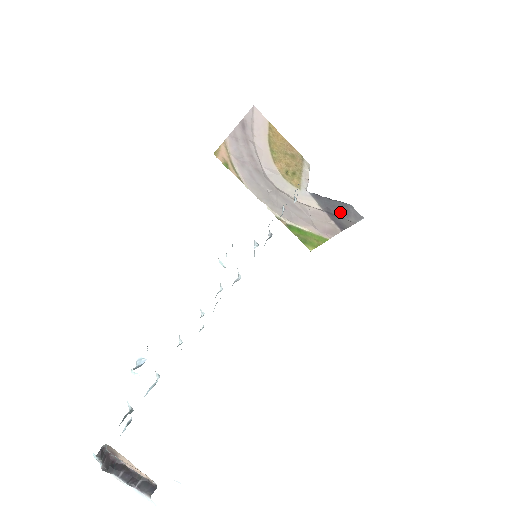
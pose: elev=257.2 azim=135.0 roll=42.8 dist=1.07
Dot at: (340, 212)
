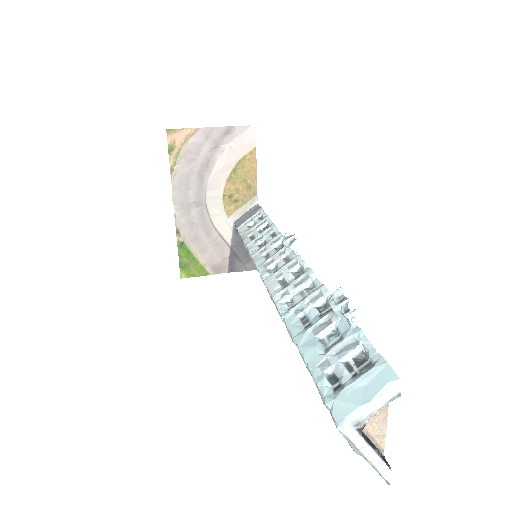
Dot at: (244, 255)
